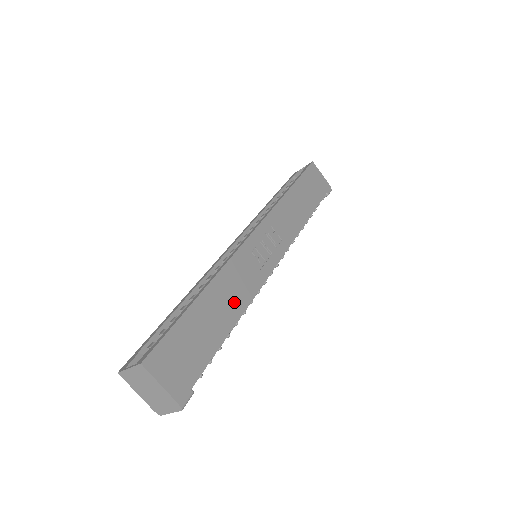
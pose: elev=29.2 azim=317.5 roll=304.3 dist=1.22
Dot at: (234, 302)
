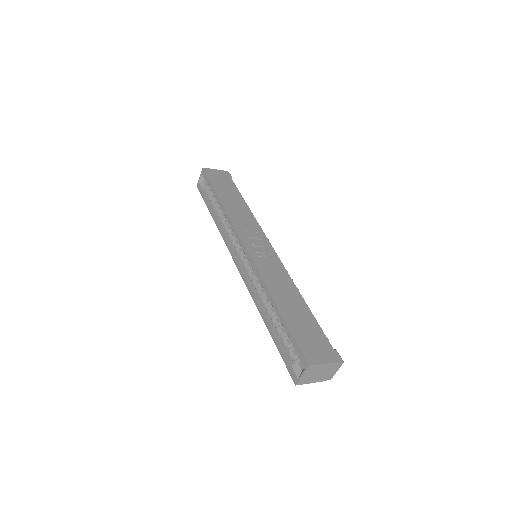
Dot at: (289, 291)
